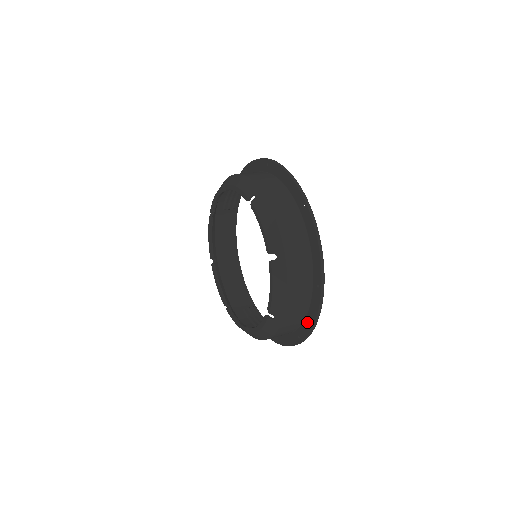
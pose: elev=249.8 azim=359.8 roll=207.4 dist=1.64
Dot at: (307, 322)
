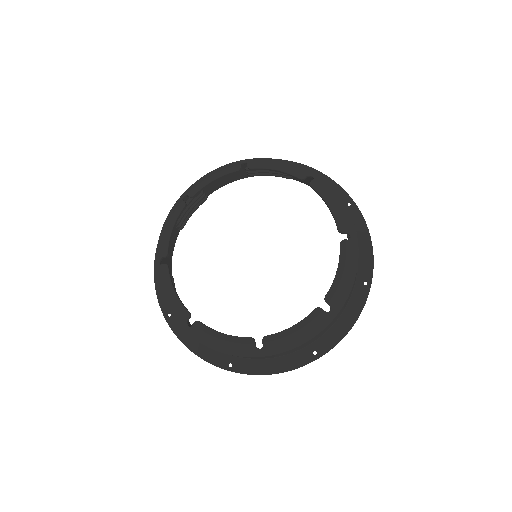
Dot at: (262, 364)
